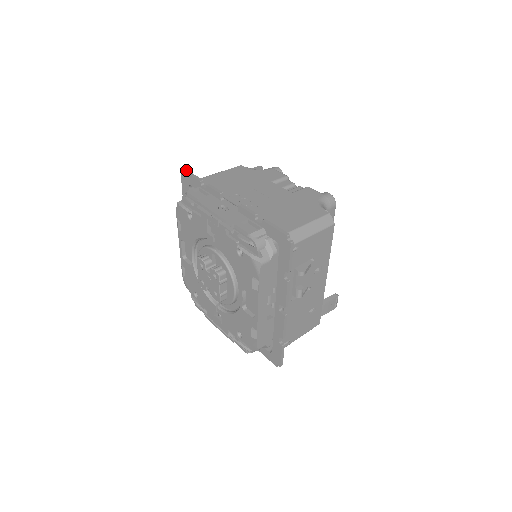
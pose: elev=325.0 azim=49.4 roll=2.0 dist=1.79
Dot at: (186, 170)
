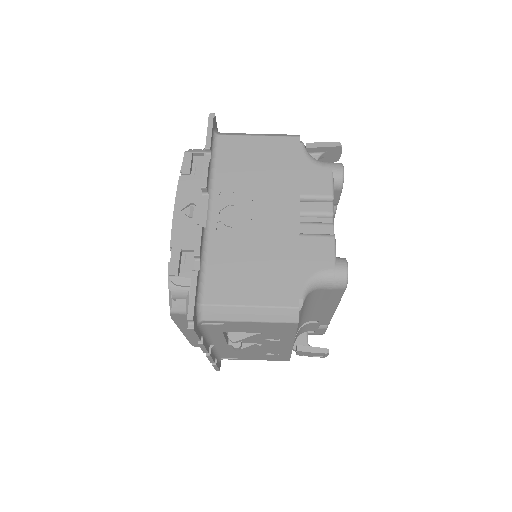
Dot at: (212, 116)
